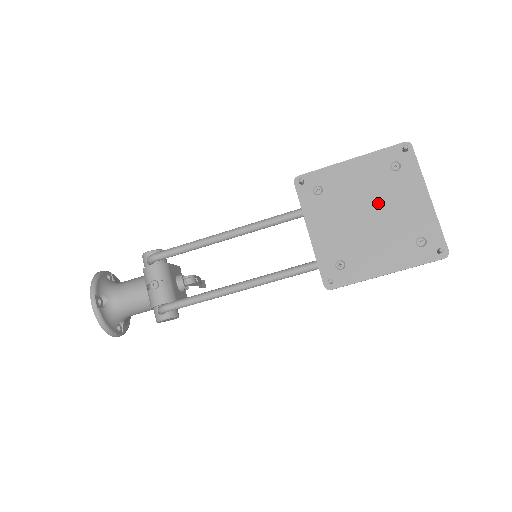
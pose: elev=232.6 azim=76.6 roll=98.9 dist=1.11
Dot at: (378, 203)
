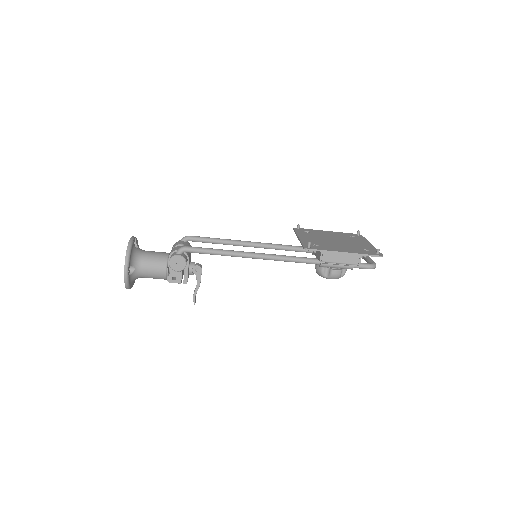
Dot at: (342, 240)
